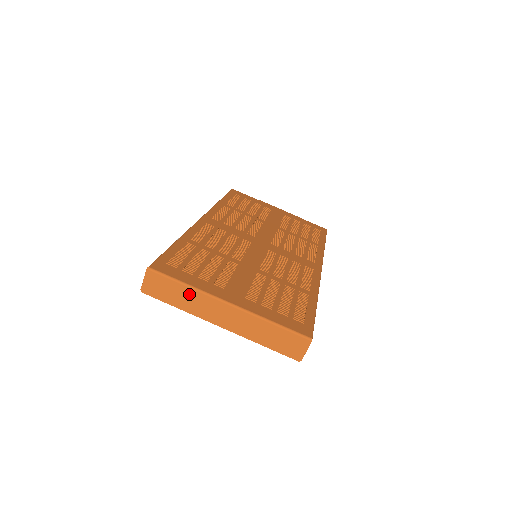
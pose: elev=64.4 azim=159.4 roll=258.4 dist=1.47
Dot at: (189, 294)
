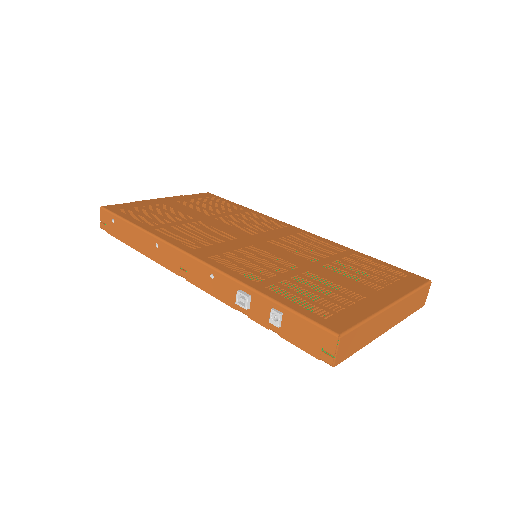
Dot at: (369, 326)
